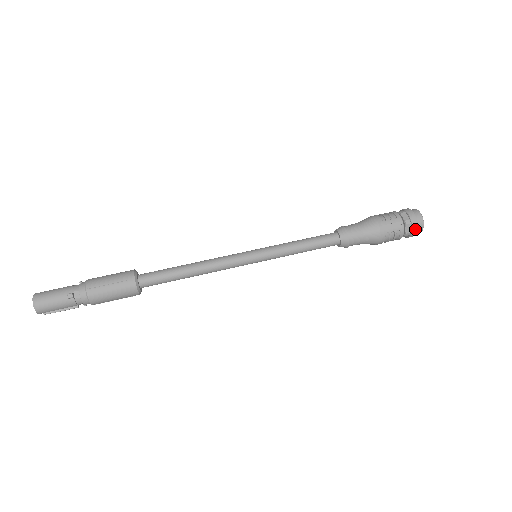
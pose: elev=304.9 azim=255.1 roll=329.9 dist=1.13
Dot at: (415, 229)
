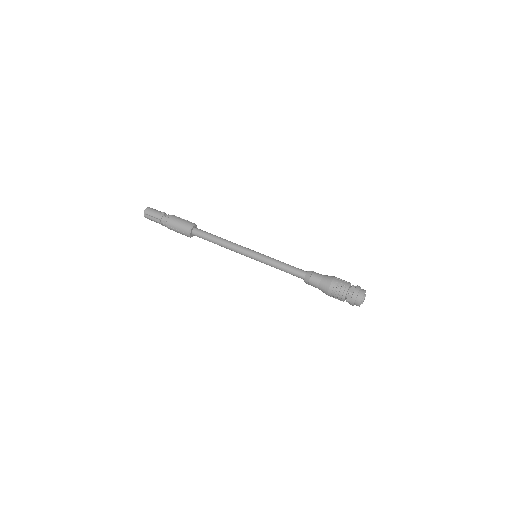
Dot at: (357, 291)
